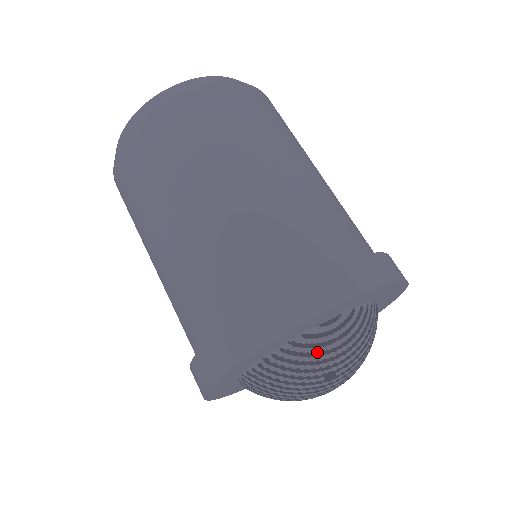
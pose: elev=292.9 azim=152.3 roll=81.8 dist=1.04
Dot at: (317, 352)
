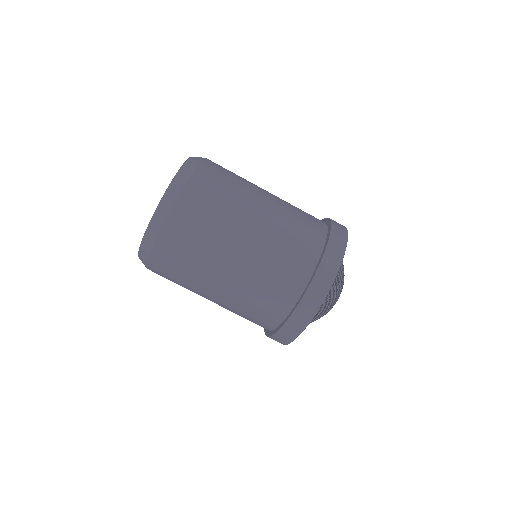
Dot at: (312, 320)
